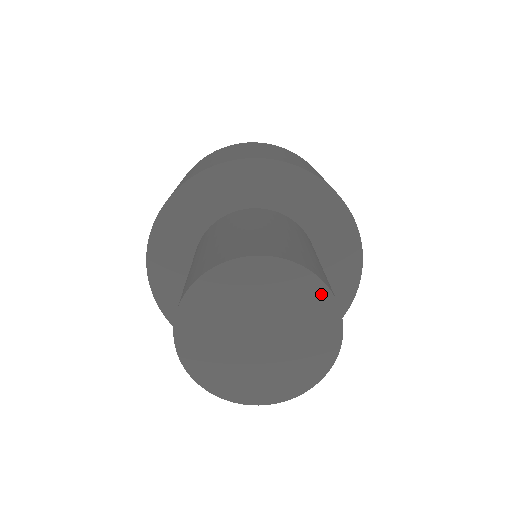
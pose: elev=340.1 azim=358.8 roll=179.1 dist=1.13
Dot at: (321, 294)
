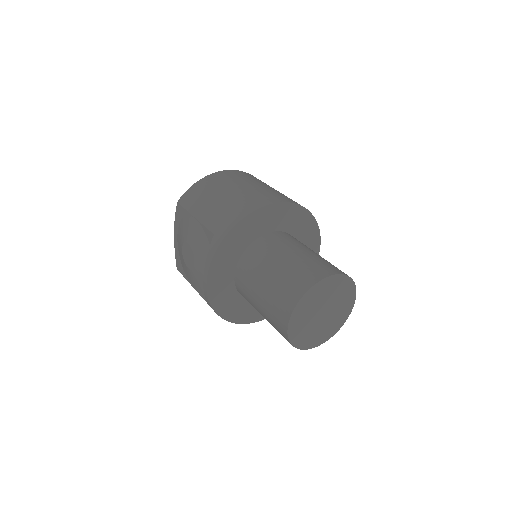
Dot at: (351, 286)
